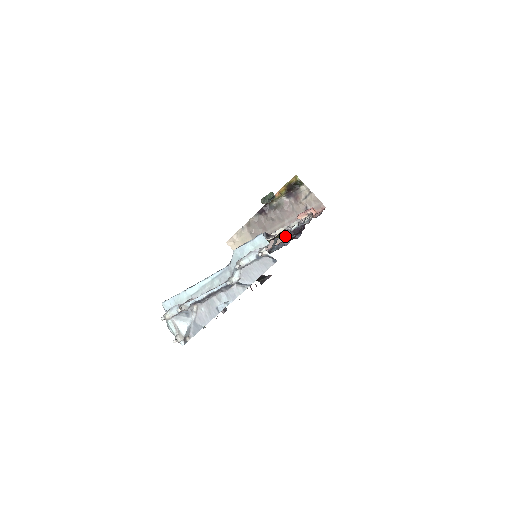
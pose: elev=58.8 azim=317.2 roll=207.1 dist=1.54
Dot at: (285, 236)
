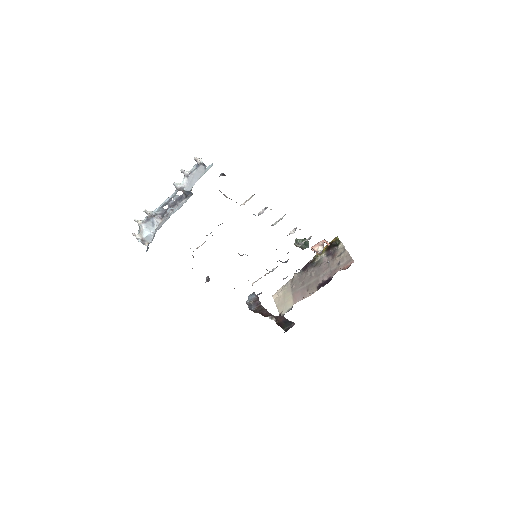
Dot at: (316, 289)
